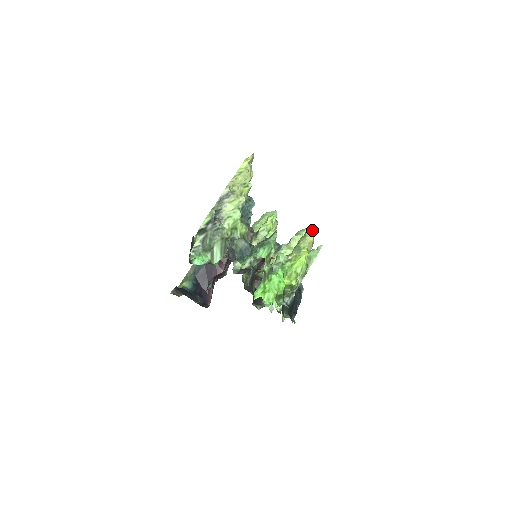
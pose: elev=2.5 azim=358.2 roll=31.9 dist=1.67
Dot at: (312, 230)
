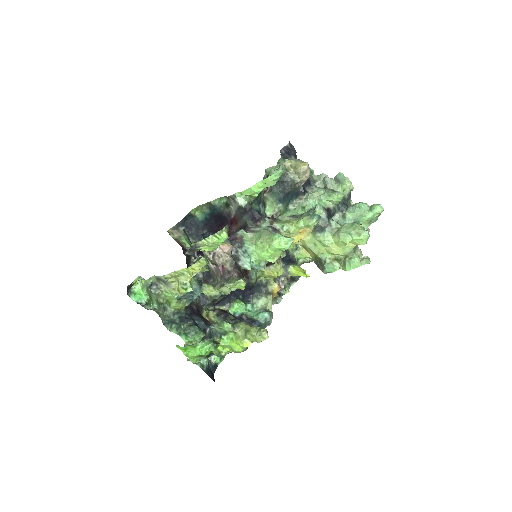
Dot at: (264, 336)
